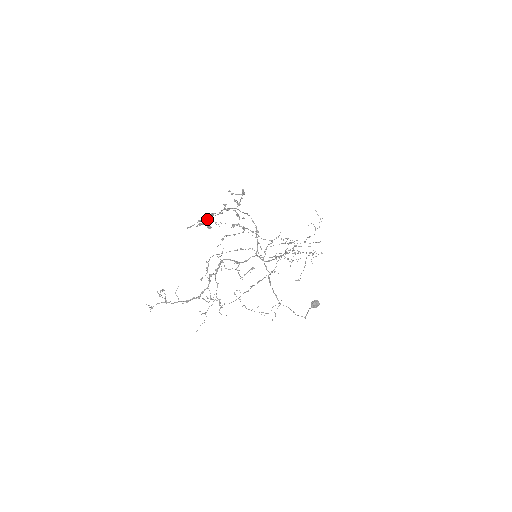
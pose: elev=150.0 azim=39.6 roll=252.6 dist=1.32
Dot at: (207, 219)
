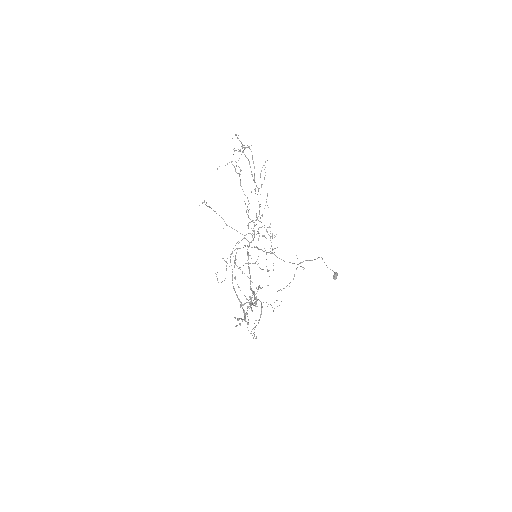
Dot at: occluded
